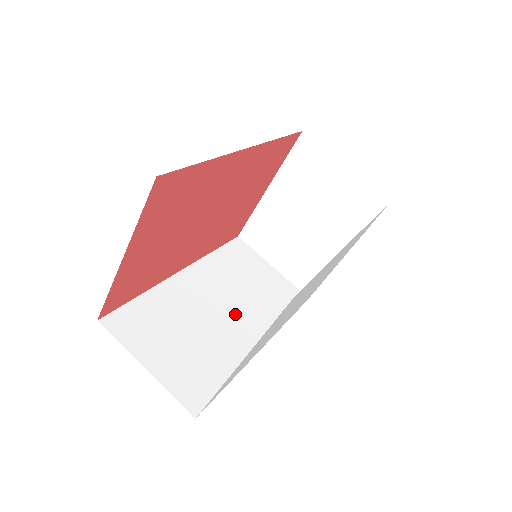
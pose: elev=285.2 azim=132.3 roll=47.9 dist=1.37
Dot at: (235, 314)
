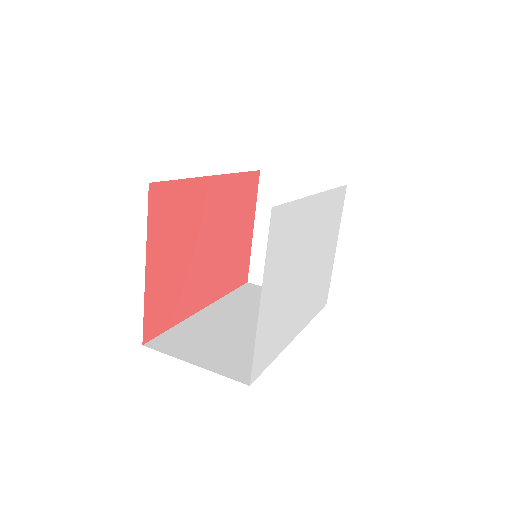
Dot at: occluded
